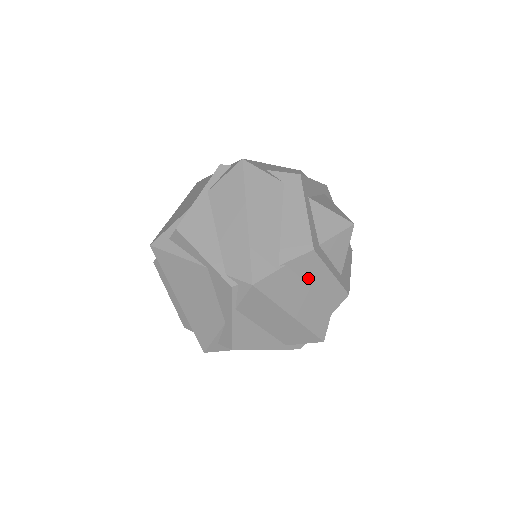
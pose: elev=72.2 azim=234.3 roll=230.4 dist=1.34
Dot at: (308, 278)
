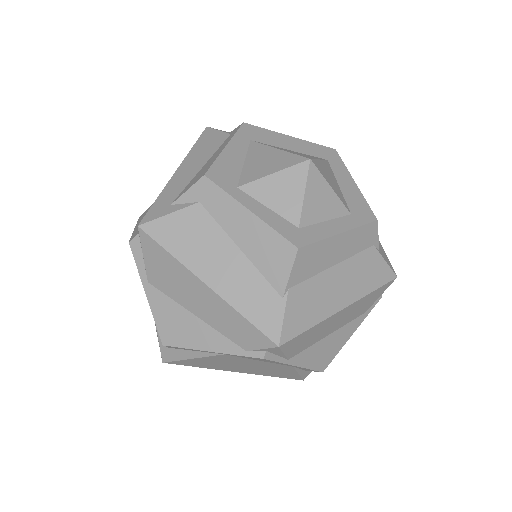
Dot at: (322, 266)
